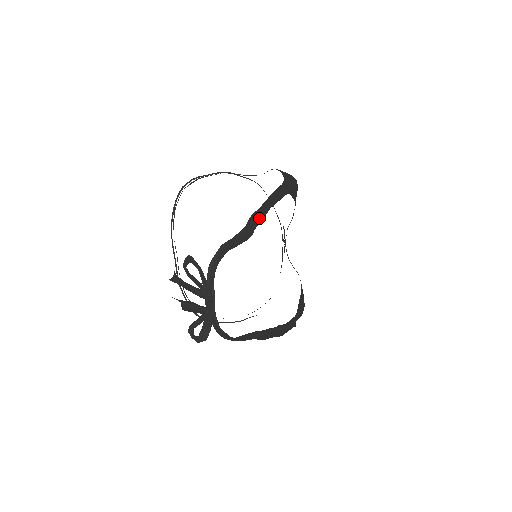
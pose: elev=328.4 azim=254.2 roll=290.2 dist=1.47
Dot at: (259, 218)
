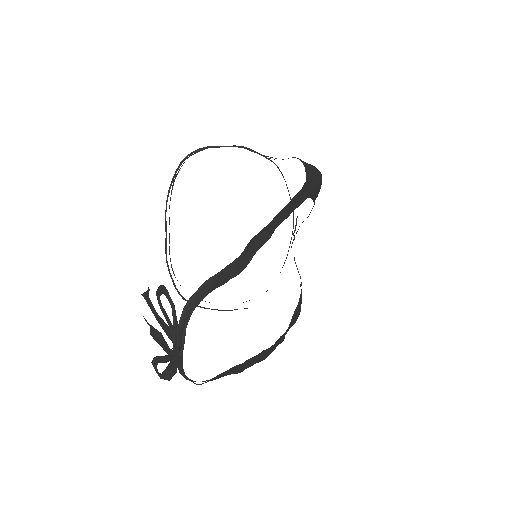
Dot at: (262, 240)
